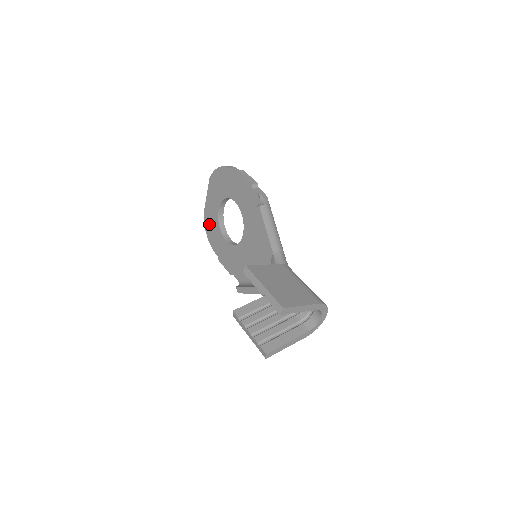
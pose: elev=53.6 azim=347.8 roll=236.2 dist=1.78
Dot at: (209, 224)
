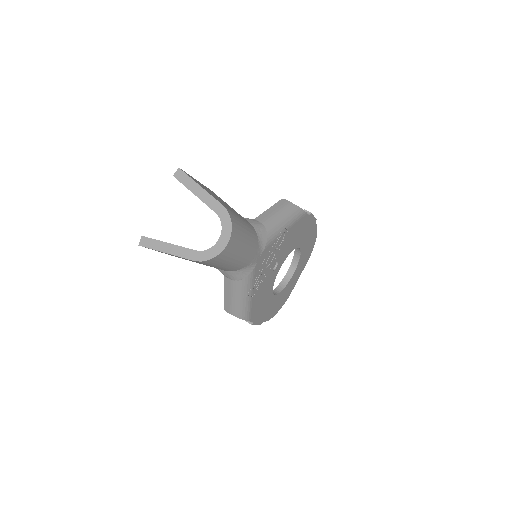
Dot at: occluded
